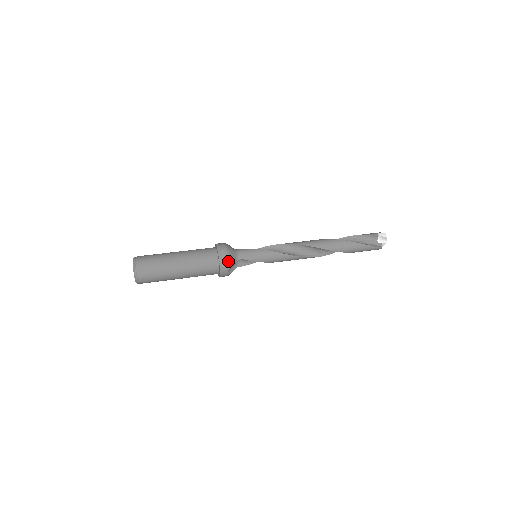
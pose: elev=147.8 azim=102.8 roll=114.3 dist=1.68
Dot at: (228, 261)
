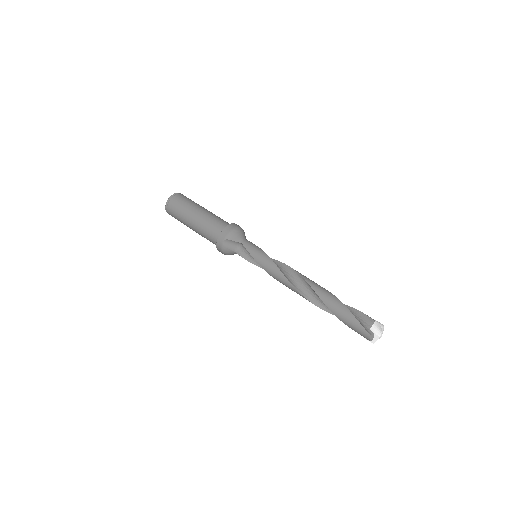
Dot at: (230, 233)
